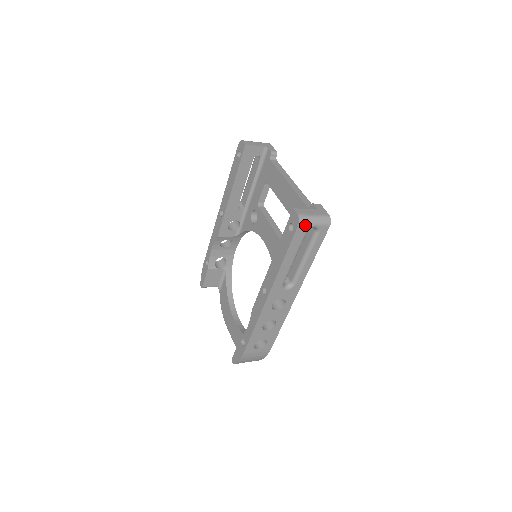
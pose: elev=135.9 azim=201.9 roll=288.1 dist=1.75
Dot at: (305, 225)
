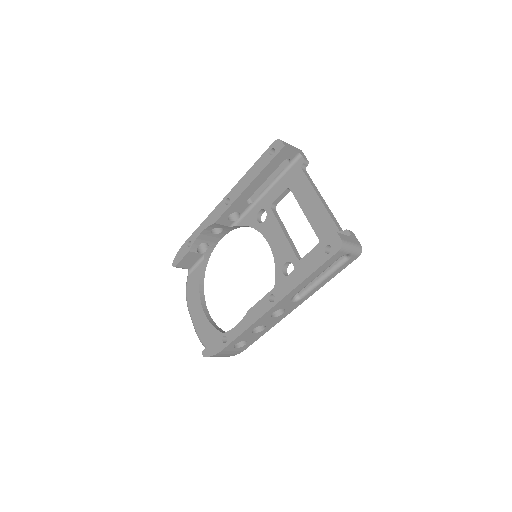
Dot at: (344, 251)
